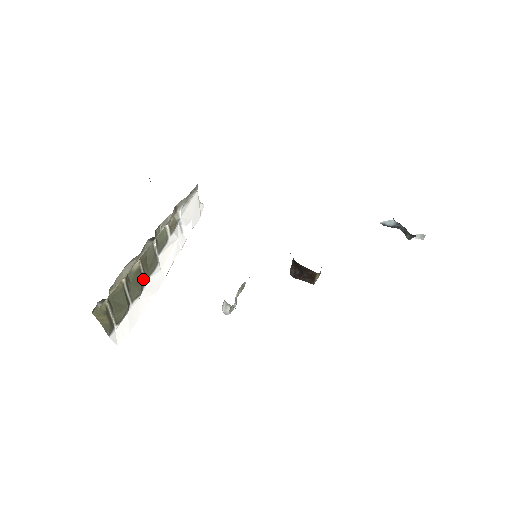
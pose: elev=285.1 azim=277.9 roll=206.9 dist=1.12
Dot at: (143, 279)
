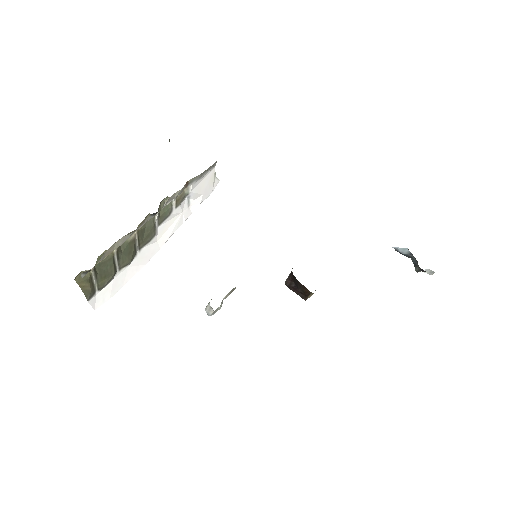
Dot at: (136, 249)
